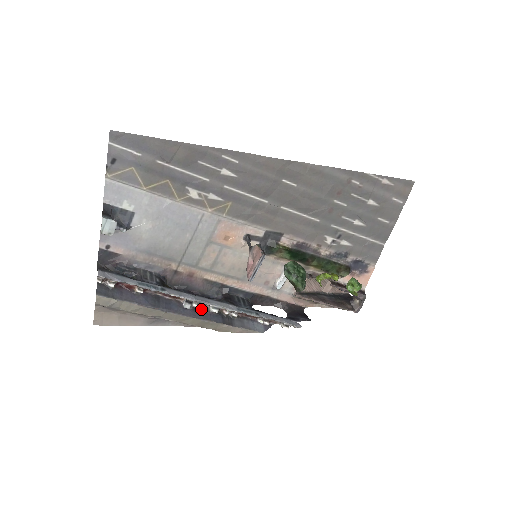
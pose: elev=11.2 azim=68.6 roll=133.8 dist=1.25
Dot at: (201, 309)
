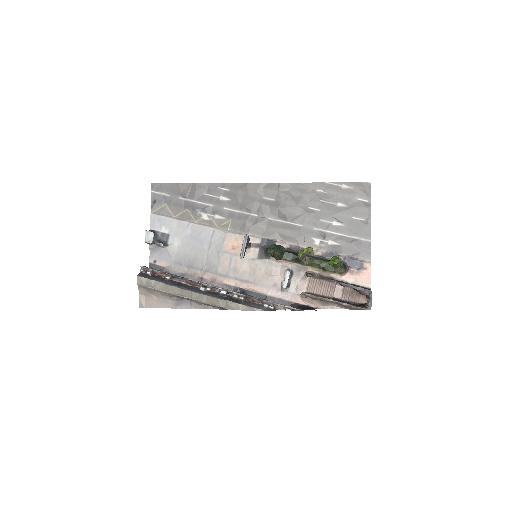
Dot at: (214, 293)
